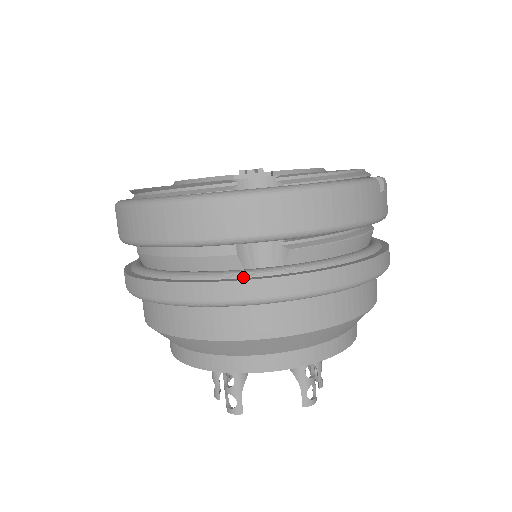
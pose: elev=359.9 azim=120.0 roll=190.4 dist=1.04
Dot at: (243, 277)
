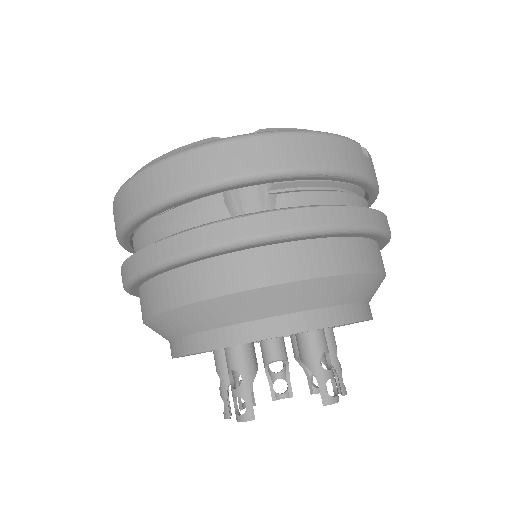
Dot at: (232, 221)
